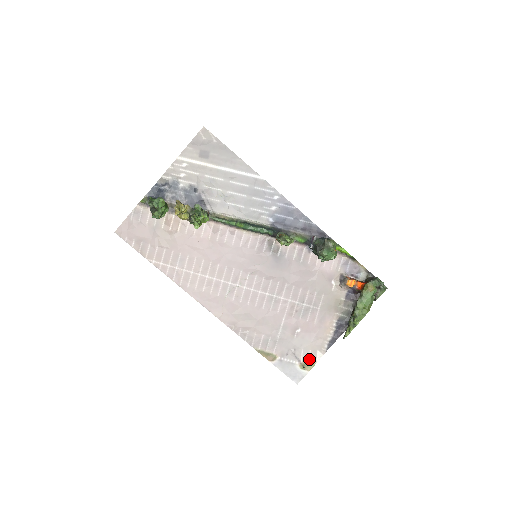
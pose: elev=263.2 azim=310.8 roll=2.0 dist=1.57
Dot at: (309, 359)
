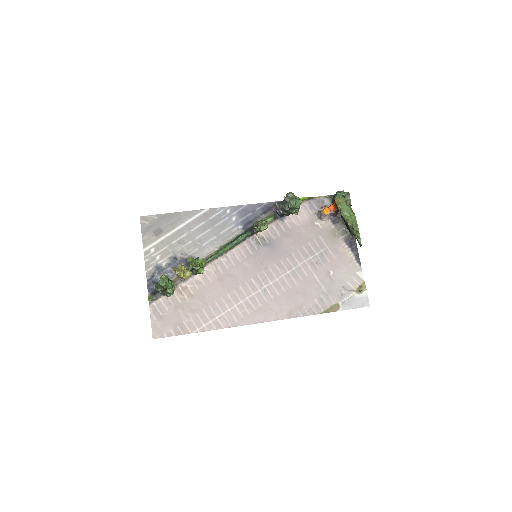
Dot at: (357, 283)
